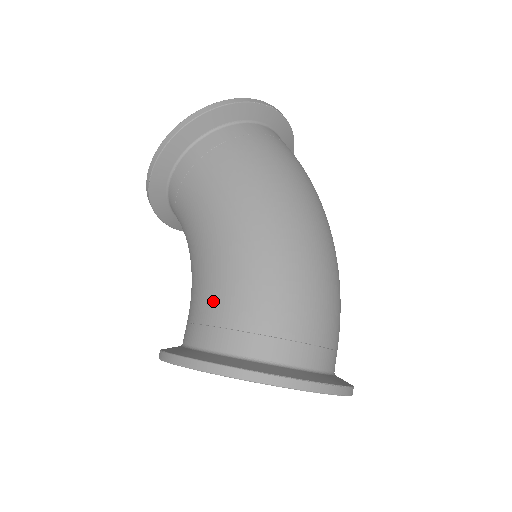
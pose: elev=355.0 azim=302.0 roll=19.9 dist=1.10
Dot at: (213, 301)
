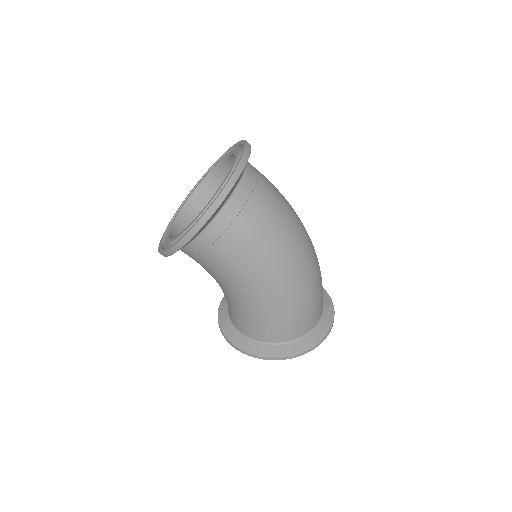
Dot at: (260, 323)
